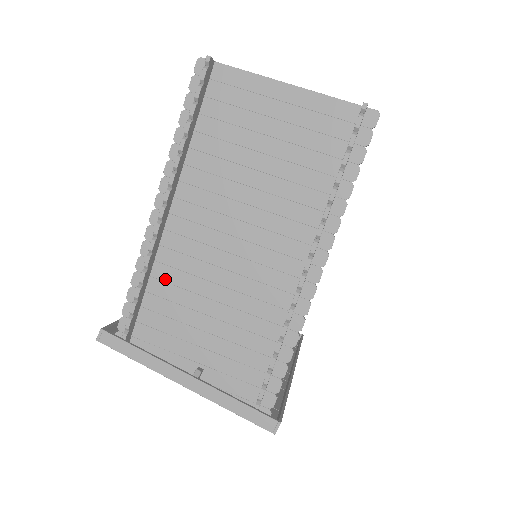
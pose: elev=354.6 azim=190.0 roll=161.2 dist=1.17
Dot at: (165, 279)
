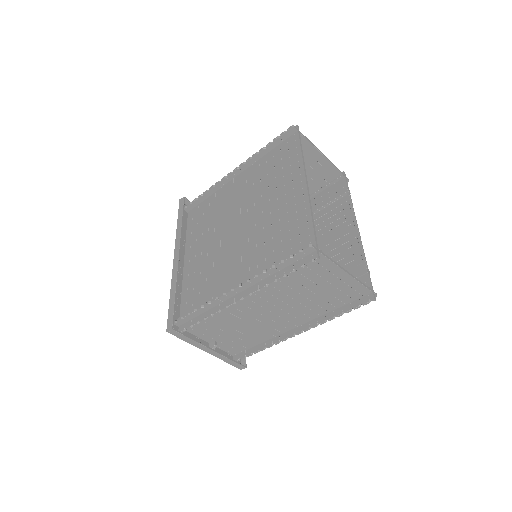
Dot at: (219, 314)
